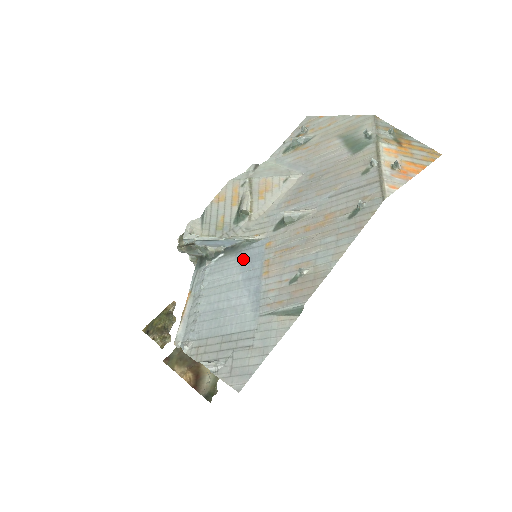
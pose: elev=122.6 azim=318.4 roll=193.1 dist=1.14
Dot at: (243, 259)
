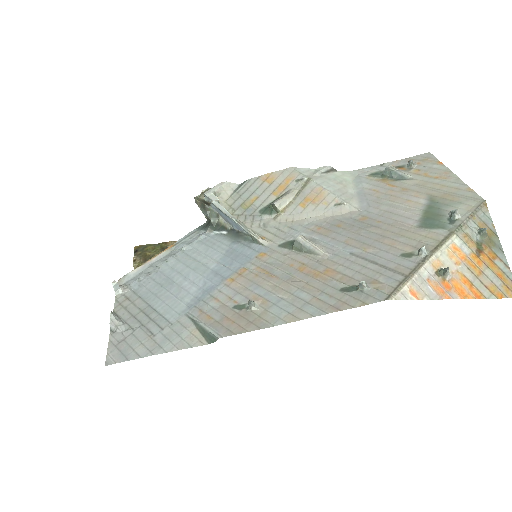
Dot at: (232, 251)
